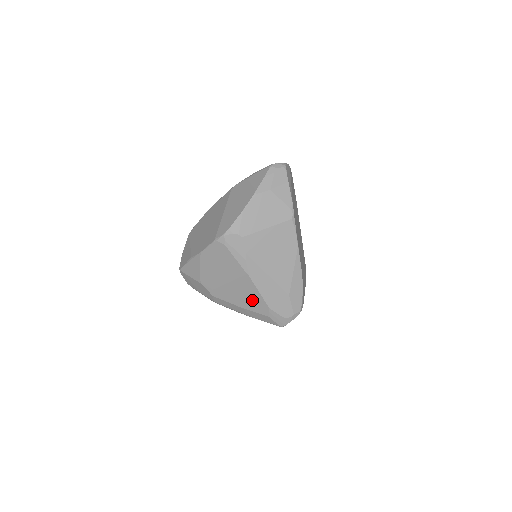
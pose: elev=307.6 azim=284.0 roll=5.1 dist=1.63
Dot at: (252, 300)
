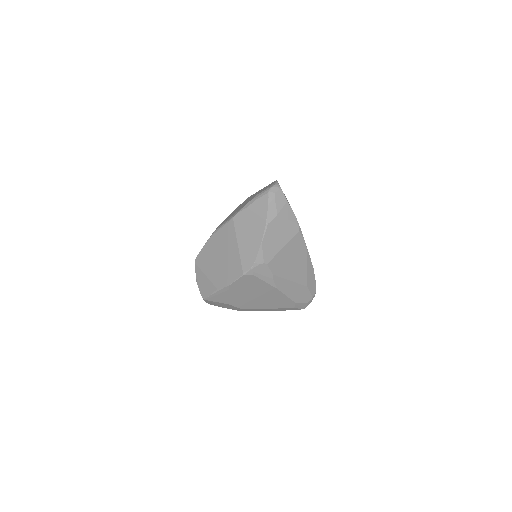
Dot at: (279, 302)
